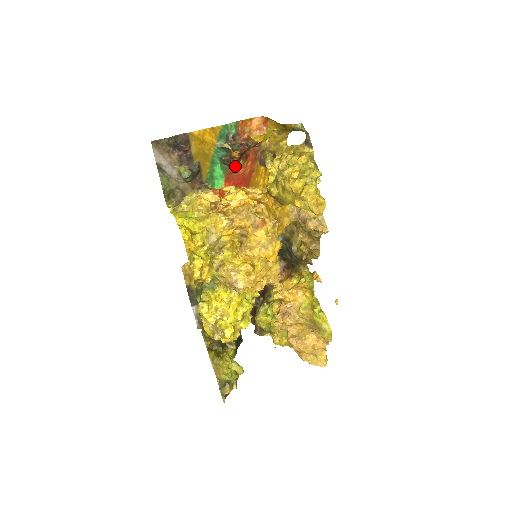
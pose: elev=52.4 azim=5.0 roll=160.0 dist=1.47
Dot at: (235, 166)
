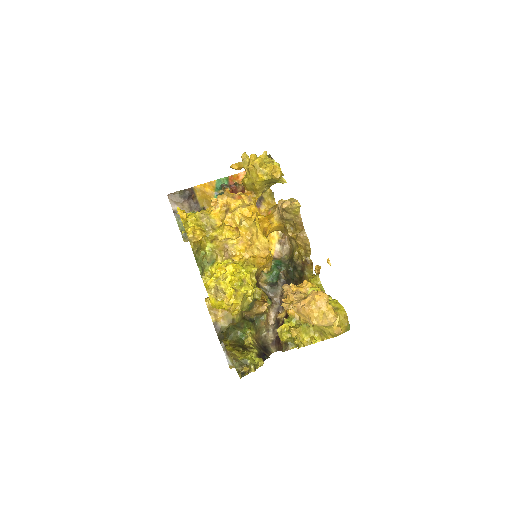
Dot at: occluded
